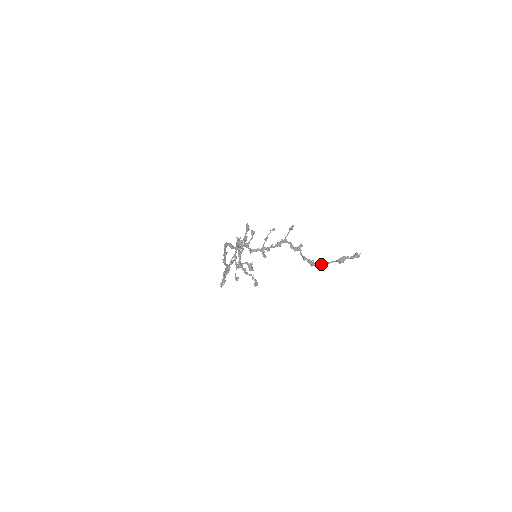
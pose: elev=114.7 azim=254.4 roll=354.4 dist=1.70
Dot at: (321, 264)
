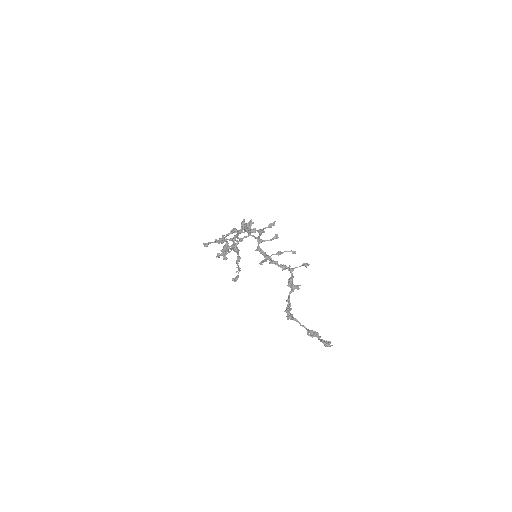
Dot at: (294, 318)
